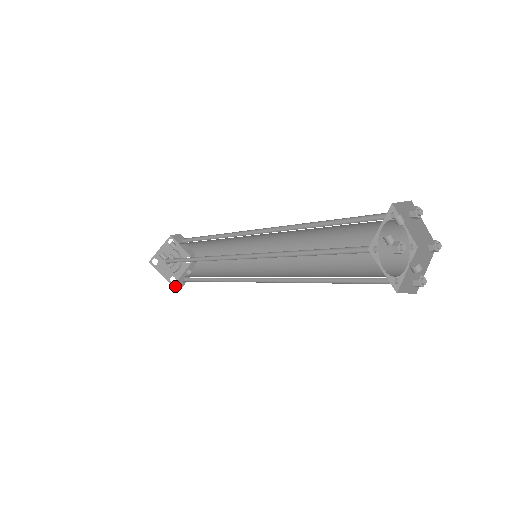
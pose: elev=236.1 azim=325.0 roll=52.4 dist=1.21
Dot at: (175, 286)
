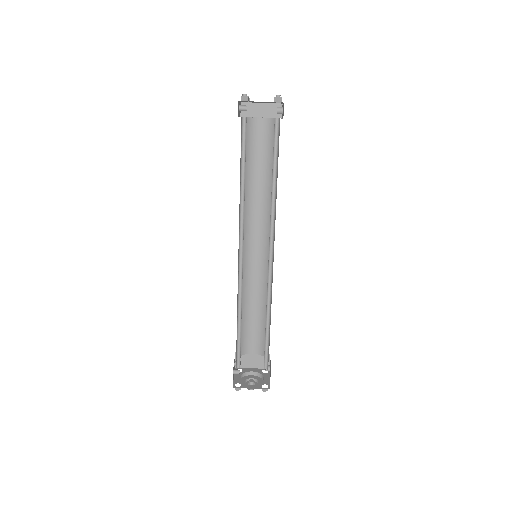
Dot at: occluded
